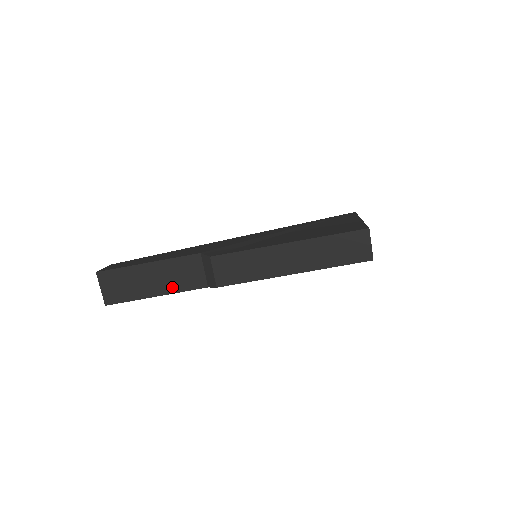
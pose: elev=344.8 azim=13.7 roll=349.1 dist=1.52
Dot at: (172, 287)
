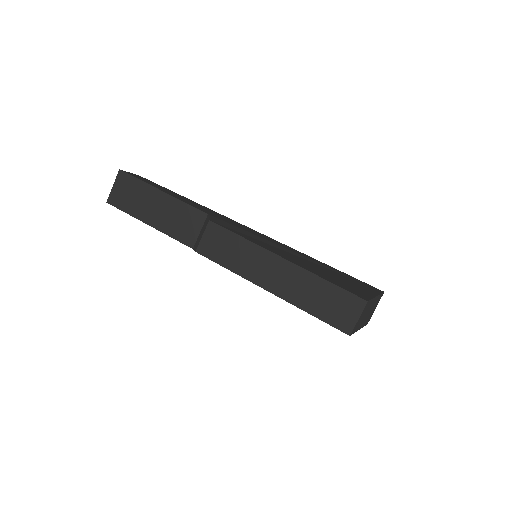
Dot at: (165, 226)
